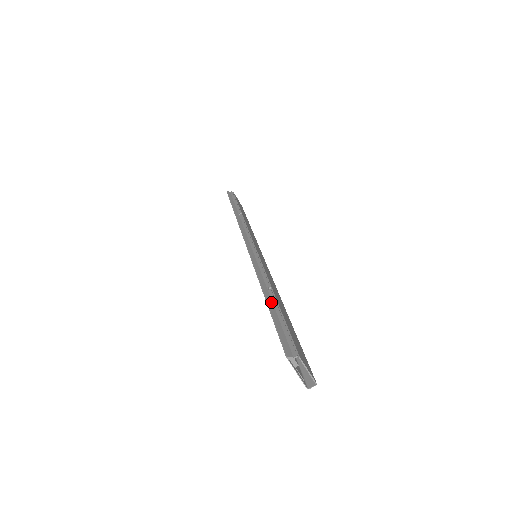
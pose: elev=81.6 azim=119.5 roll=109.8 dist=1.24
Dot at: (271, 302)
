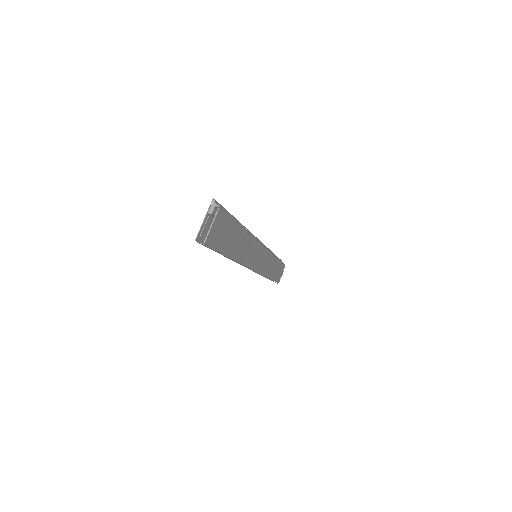
Dot at: (238, 222)
